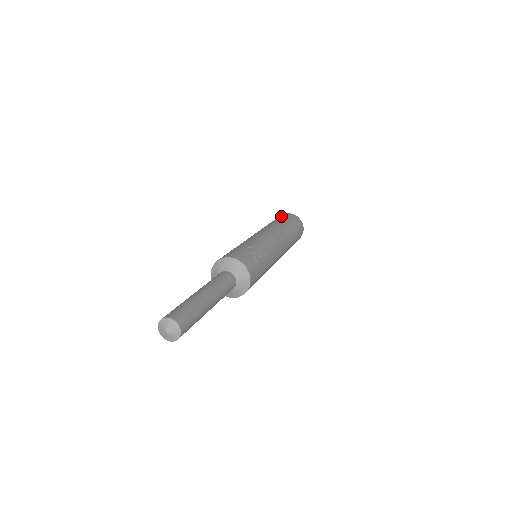
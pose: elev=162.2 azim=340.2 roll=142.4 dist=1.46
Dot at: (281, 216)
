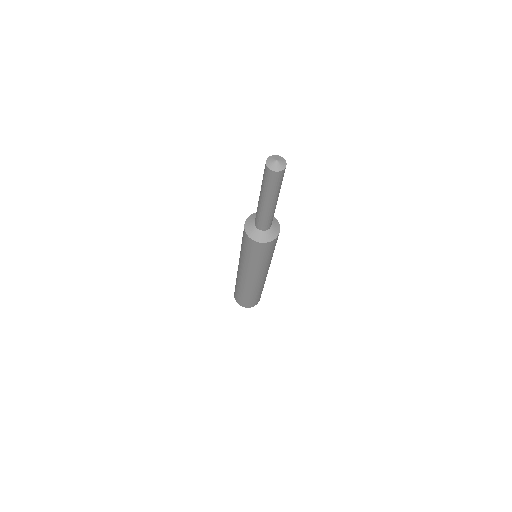
Dot at: occluded
